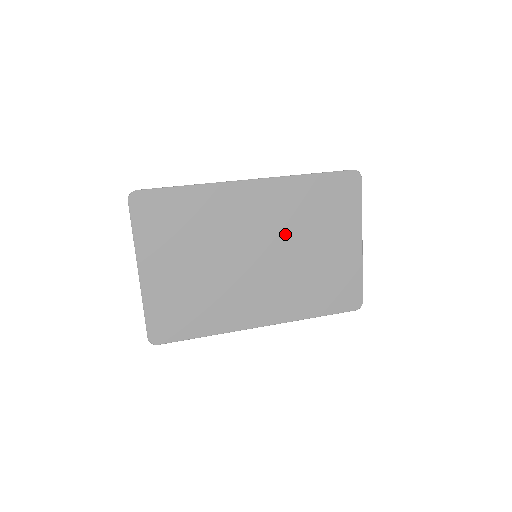
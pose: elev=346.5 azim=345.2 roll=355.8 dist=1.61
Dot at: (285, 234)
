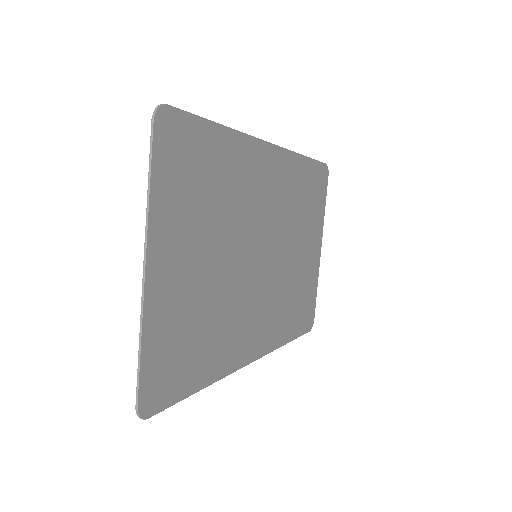
Dot at: (283, 228)
